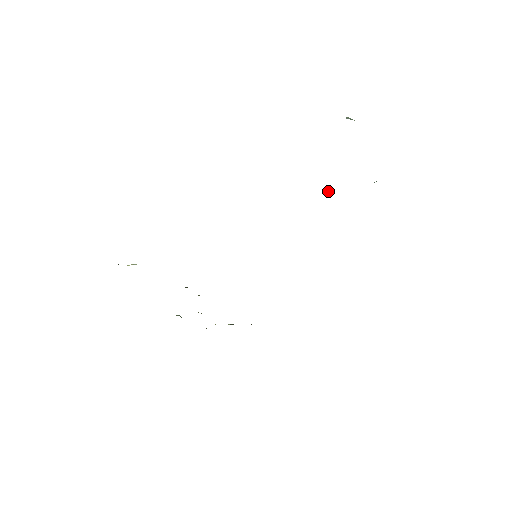
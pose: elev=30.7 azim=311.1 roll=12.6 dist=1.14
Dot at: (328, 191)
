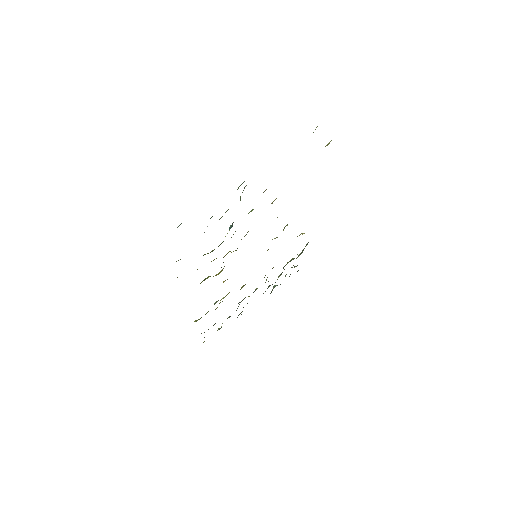
Dot at: (231, 227)
